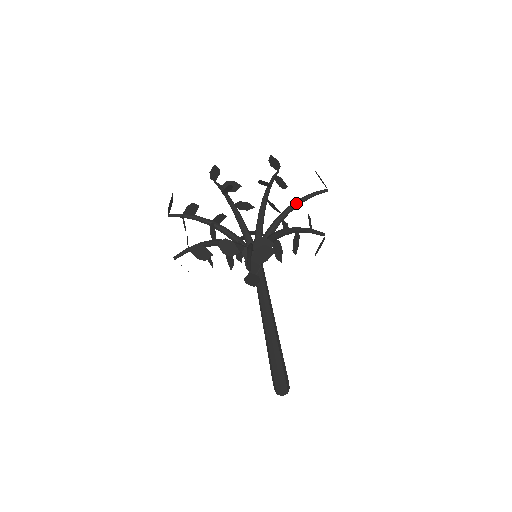
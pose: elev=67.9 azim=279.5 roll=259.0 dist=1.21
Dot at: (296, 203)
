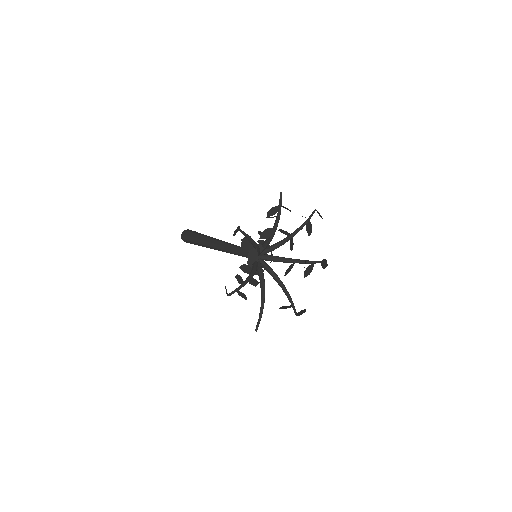
Dot at: (302, 263)
